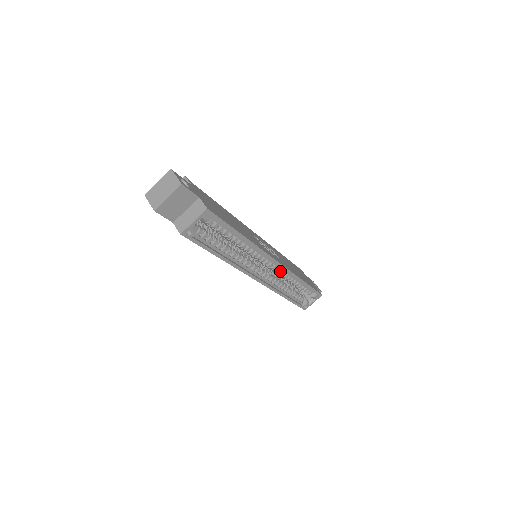
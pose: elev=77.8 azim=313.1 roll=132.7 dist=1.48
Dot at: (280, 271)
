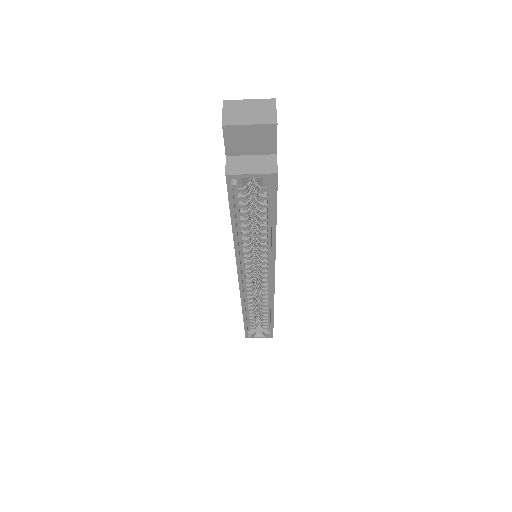
Dot at: (265, 289)
